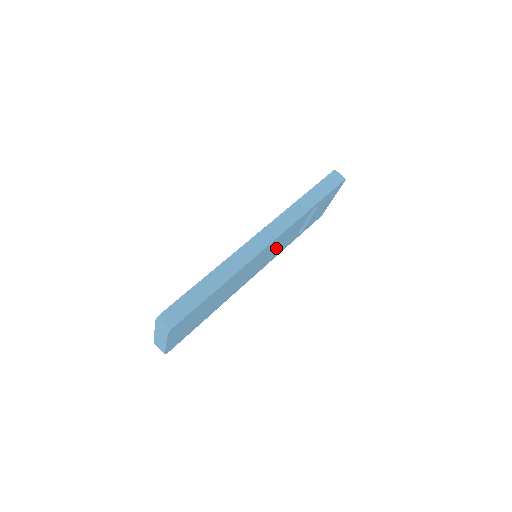
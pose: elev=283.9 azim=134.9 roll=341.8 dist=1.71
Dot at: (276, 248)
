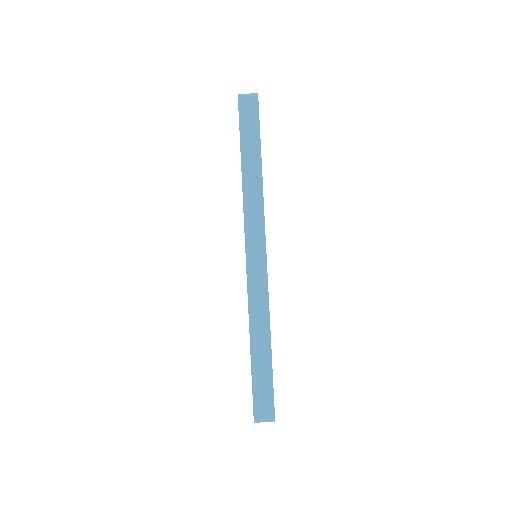
Dot at: occluded
